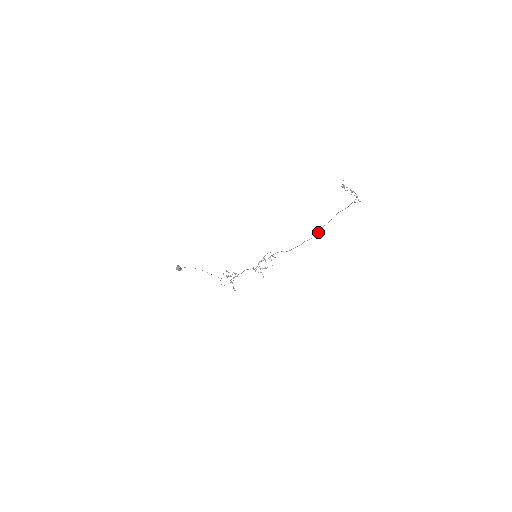
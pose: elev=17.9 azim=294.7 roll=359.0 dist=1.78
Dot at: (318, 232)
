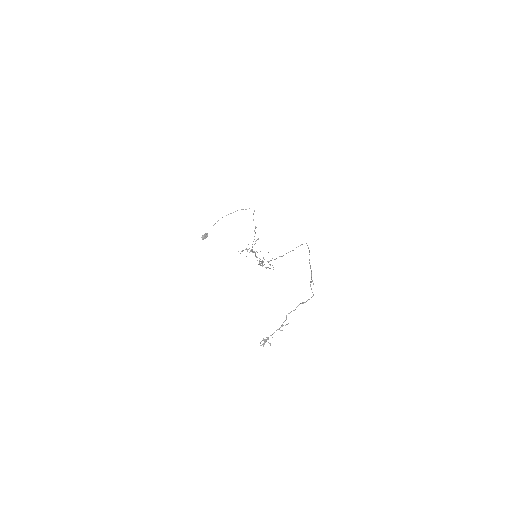
Dot at: occluded
